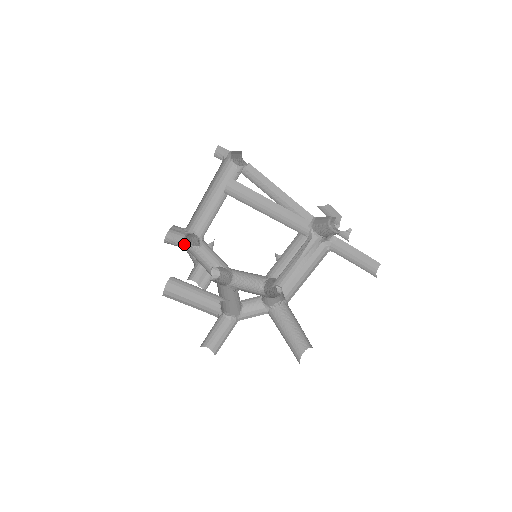
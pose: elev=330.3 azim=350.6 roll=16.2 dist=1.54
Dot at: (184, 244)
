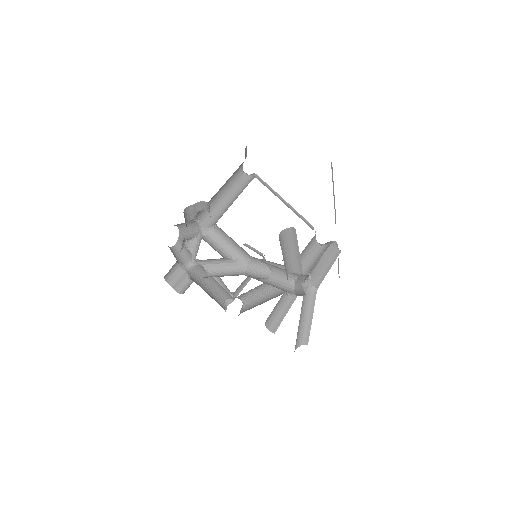
Dot at: occluded
